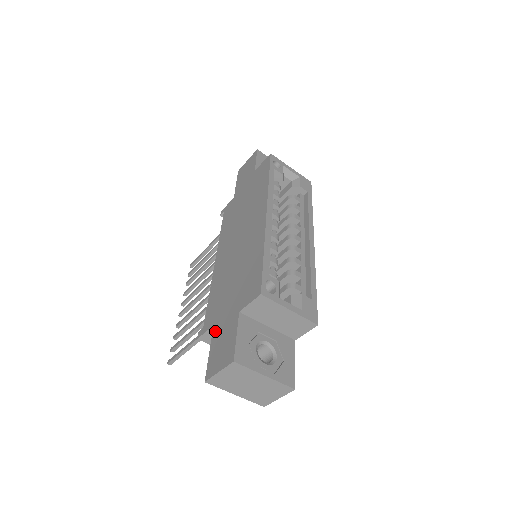
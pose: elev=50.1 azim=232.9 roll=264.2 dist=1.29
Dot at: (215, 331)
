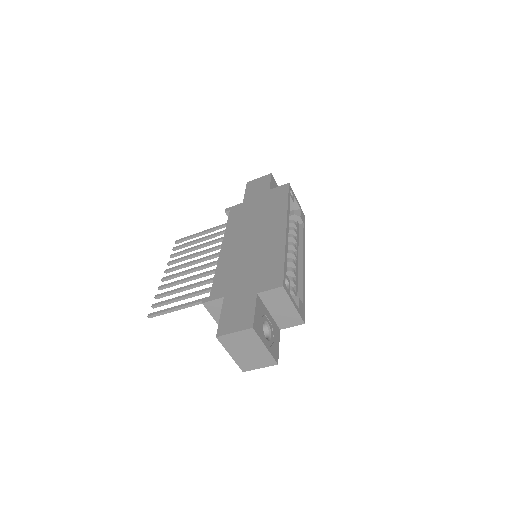
Dot at: (227, 302)
